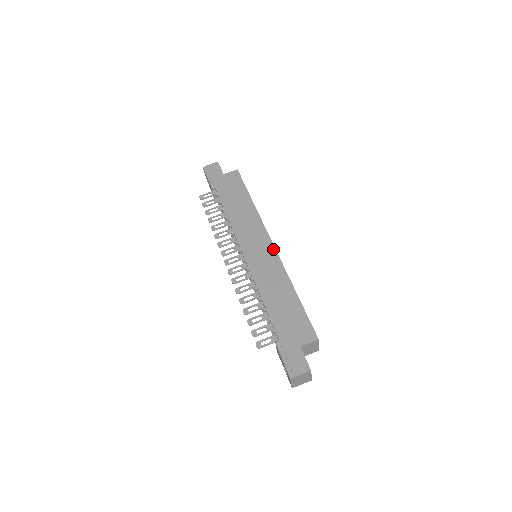
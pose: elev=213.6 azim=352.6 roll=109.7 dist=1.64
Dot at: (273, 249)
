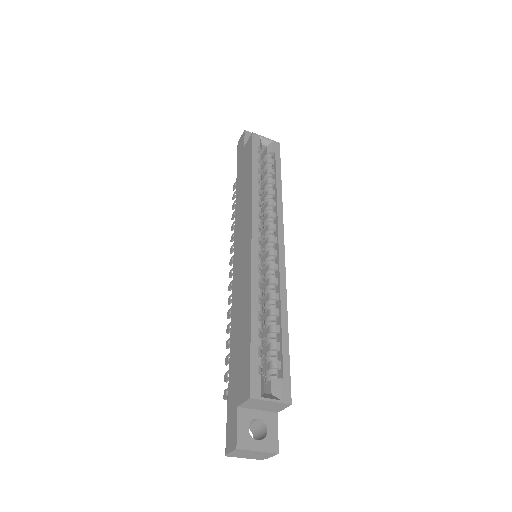
Dot at: (249, 248)
